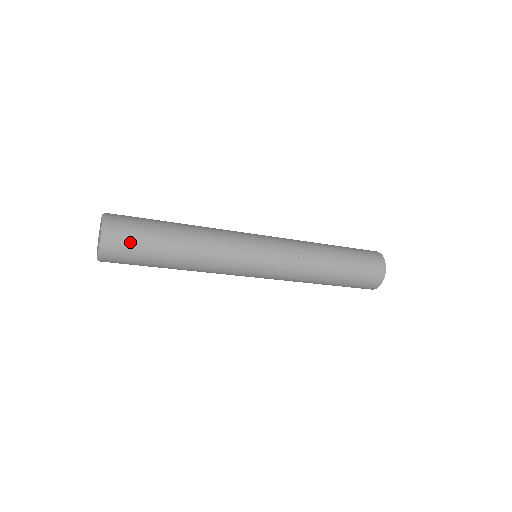
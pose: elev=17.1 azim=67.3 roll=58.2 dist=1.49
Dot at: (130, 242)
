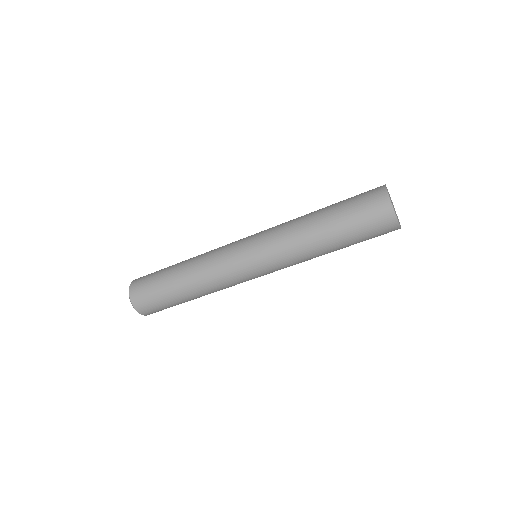
Dot at: (146, 278)
